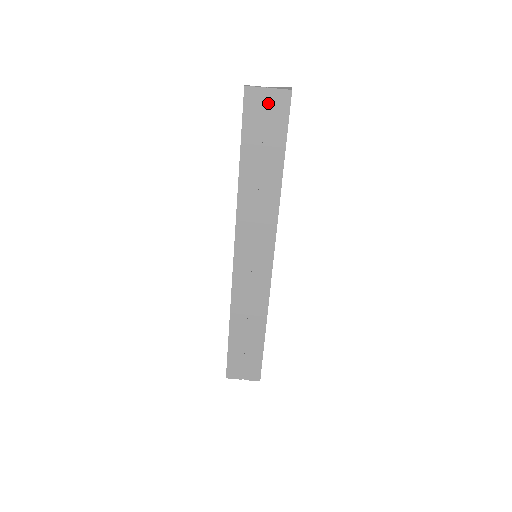
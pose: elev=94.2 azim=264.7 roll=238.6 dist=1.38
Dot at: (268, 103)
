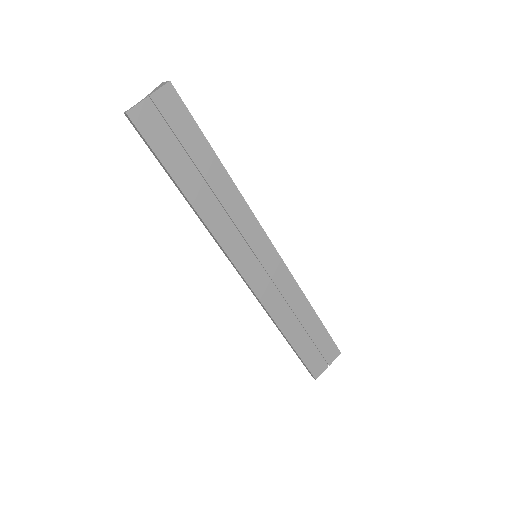
Dot at: (159, 111)
